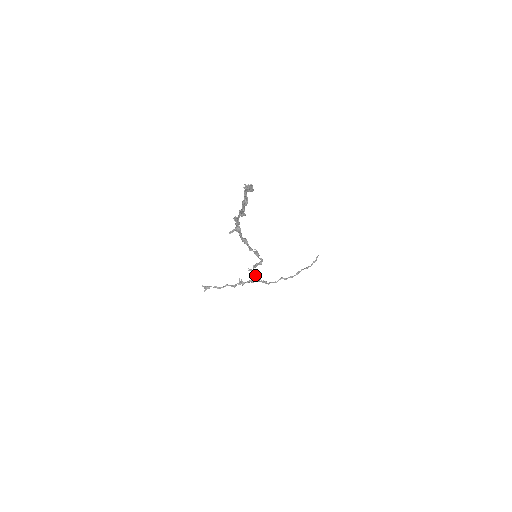
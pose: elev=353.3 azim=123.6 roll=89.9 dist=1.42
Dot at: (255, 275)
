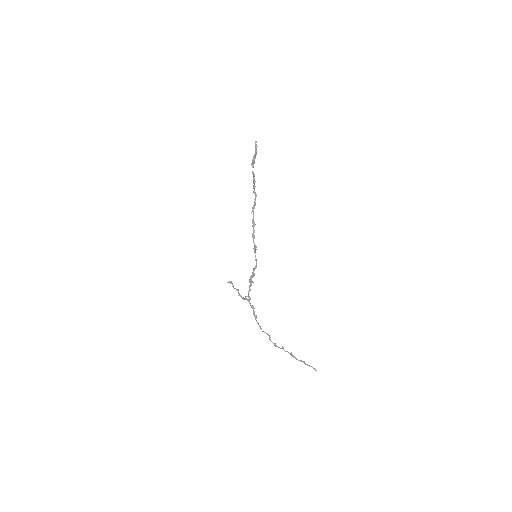
Dot at: occluded
